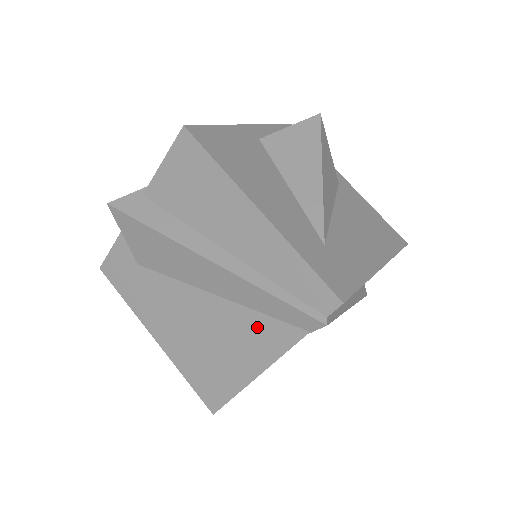
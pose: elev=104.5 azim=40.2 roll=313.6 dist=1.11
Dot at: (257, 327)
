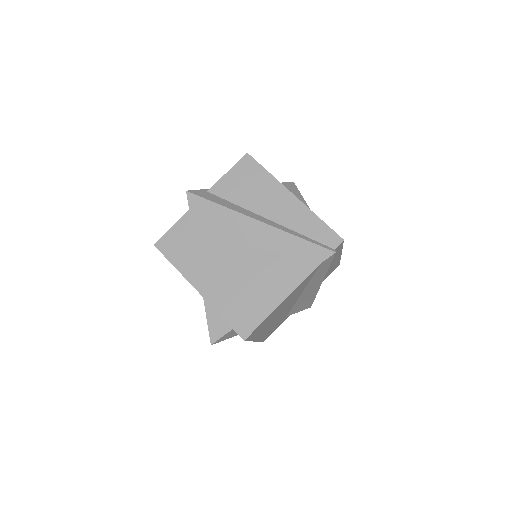
Dot at: (287, 265)
